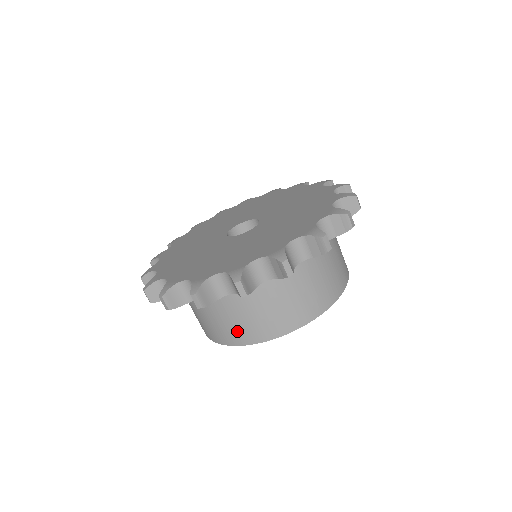
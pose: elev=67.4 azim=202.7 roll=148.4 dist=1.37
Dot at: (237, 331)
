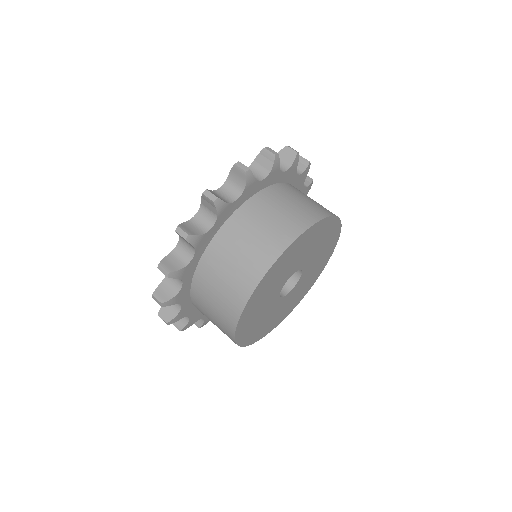
Dot at: (285, 225)
